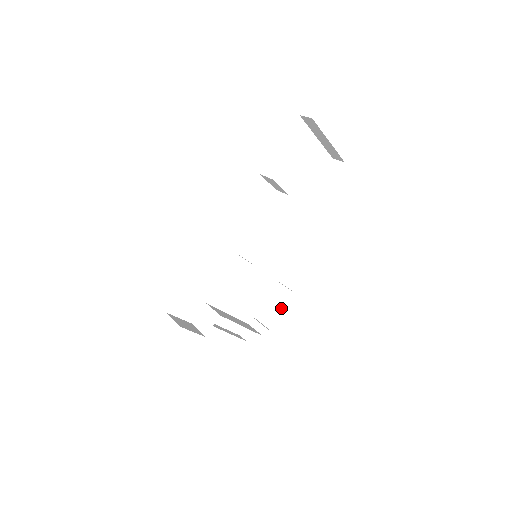
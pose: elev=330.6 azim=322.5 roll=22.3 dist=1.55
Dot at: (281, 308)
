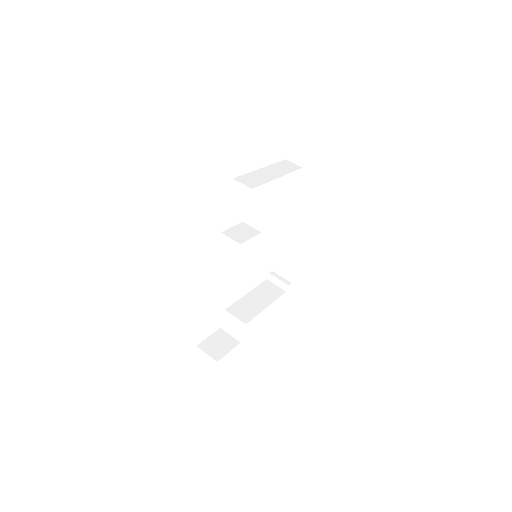
Dot at: (295, 261)
